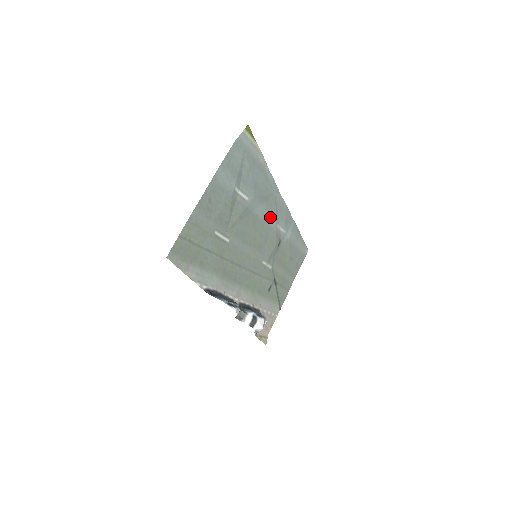
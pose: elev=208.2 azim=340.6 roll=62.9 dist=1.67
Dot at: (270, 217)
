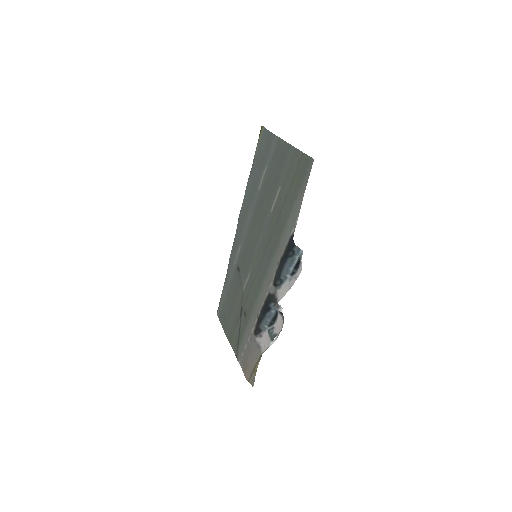
Dot at: (244, 231)
